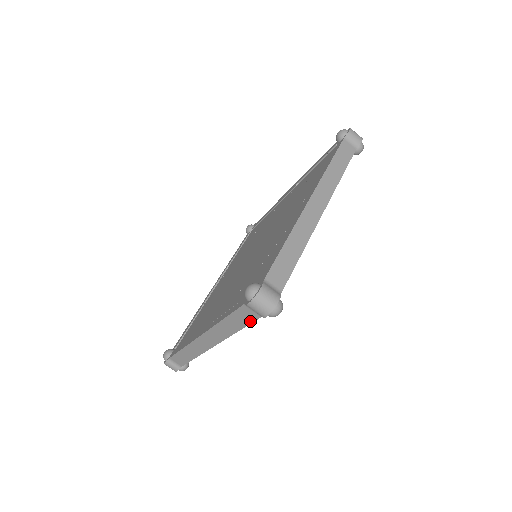
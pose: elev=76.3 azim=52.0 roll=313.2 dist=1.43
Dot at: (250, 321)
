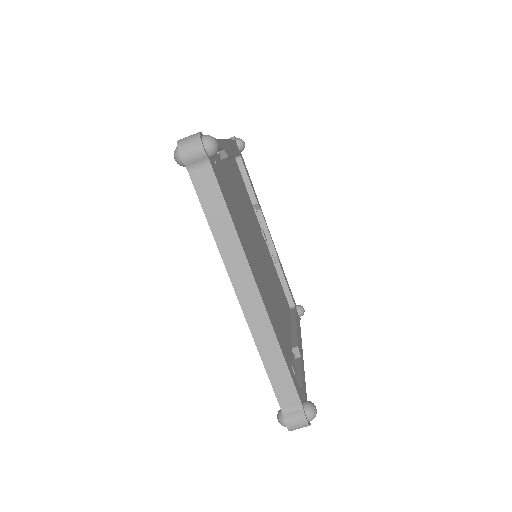
Dot at: occluded
